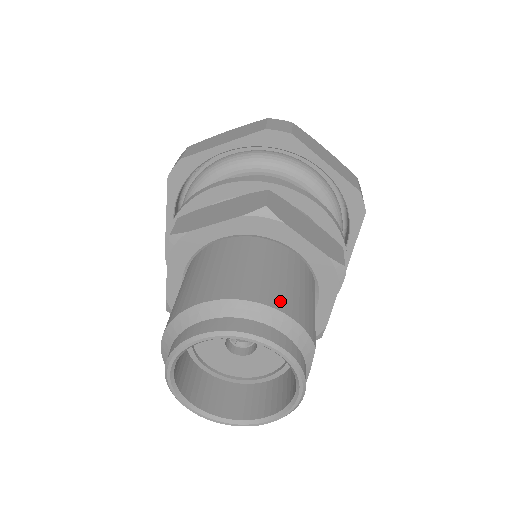
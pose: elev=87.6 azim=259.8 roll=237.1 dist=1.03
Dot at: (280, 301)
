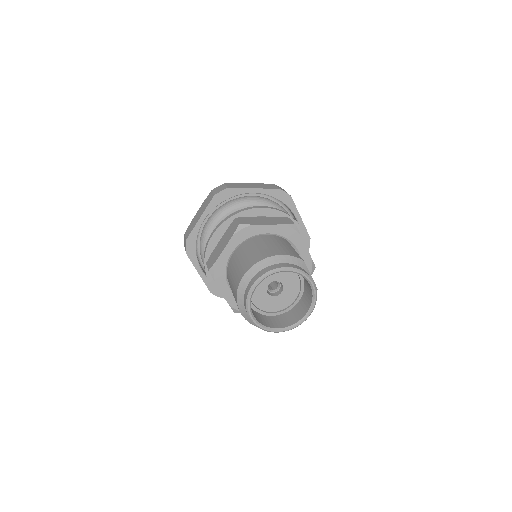
Dot at: (273, 253)
